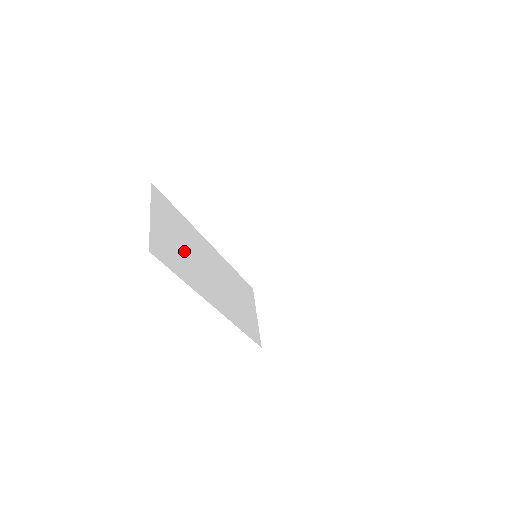
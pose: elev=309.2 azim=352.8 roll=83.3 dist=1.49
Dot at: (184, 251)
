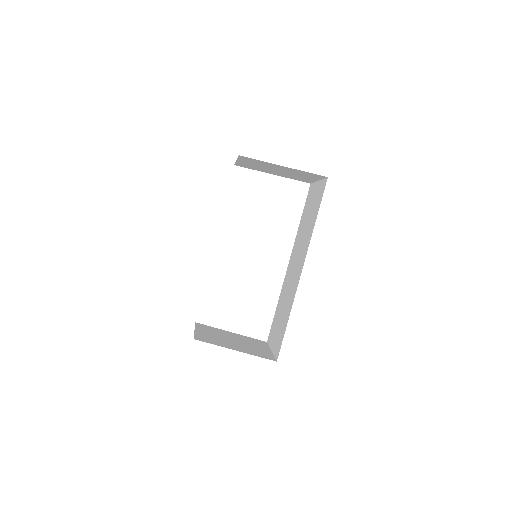
Dot at: occluded
